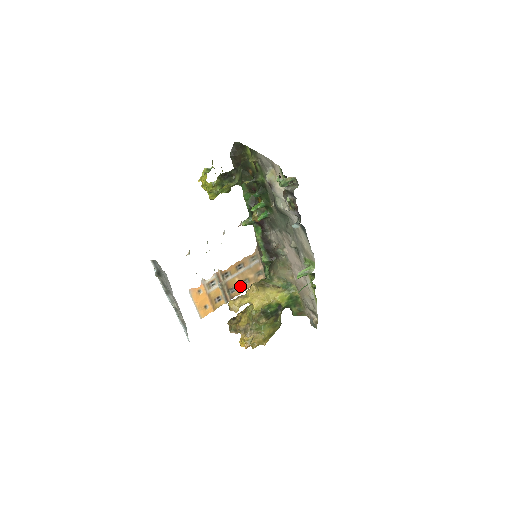
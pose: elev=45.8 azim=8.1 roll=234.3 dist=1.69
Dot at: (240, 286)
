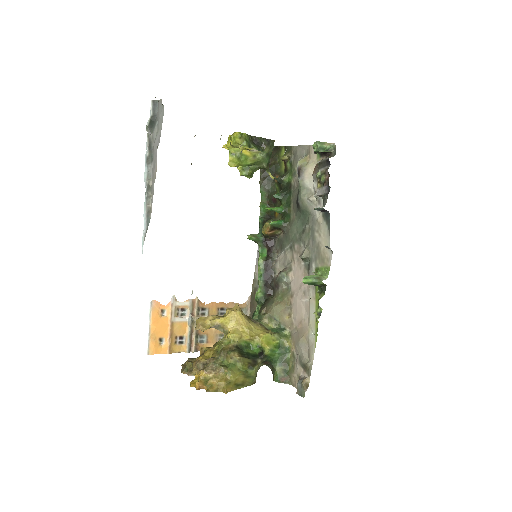
Dot at: (213, 339)
